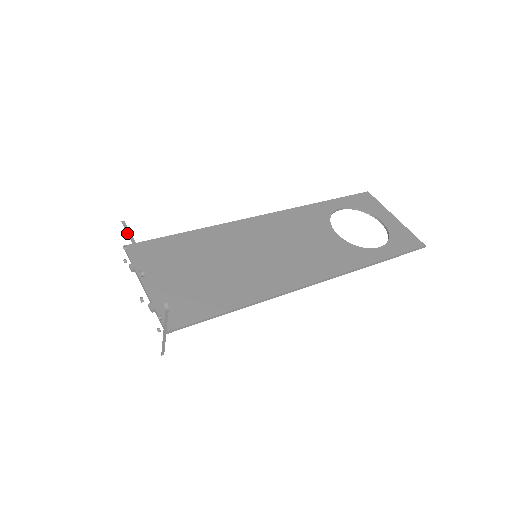
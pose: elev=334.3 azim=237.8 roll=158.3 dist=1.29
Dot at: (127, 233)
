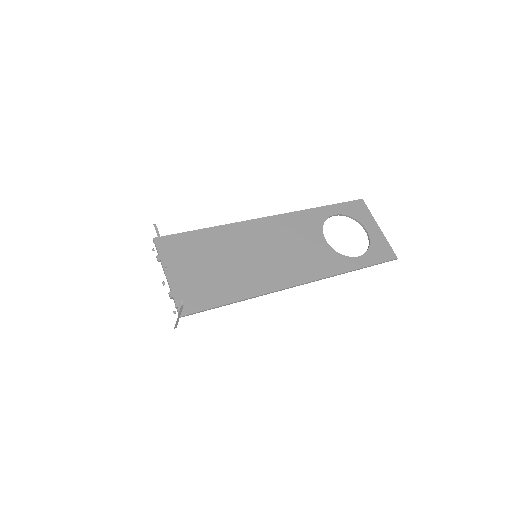
Dot at: (158, 236)
